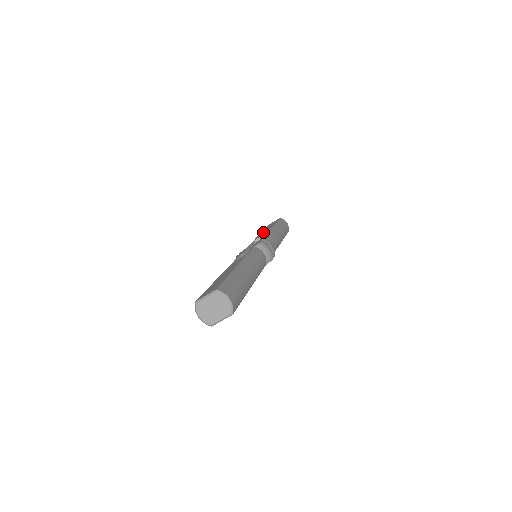
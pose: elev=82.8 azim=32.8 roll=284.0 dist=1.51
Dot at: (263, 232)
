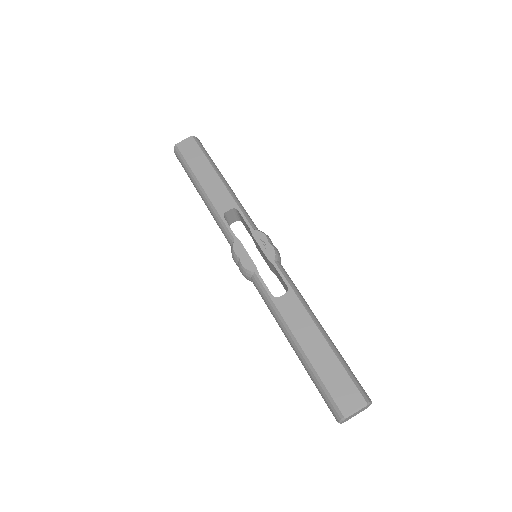
Dot at: (213, 188)
